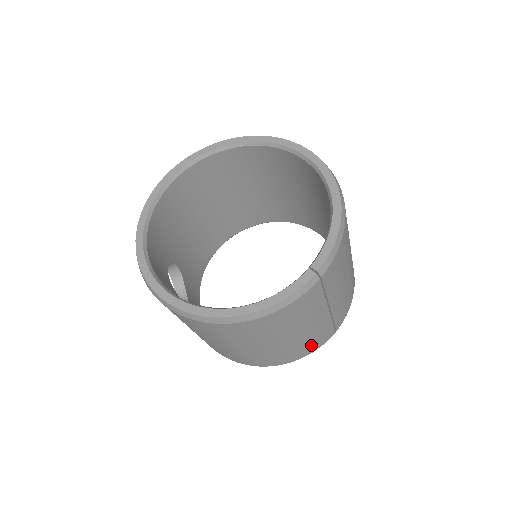
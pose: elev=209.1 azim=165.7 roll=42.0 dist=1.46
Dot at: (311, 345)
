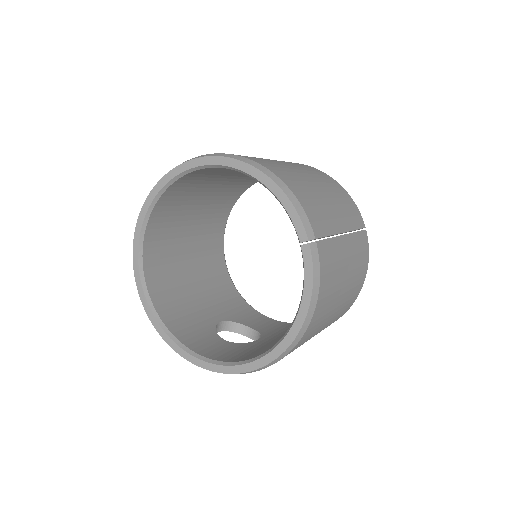
Dot at: (362, 261)
